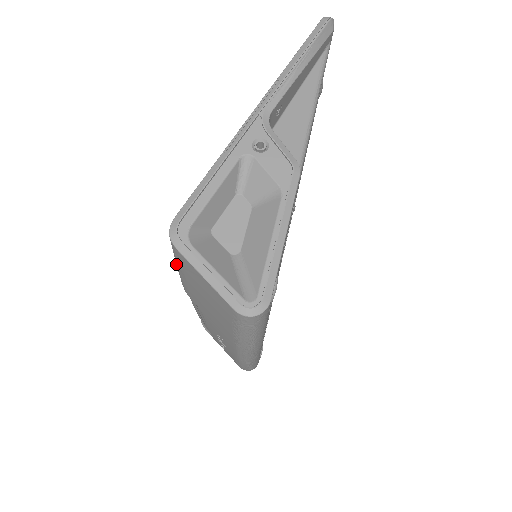
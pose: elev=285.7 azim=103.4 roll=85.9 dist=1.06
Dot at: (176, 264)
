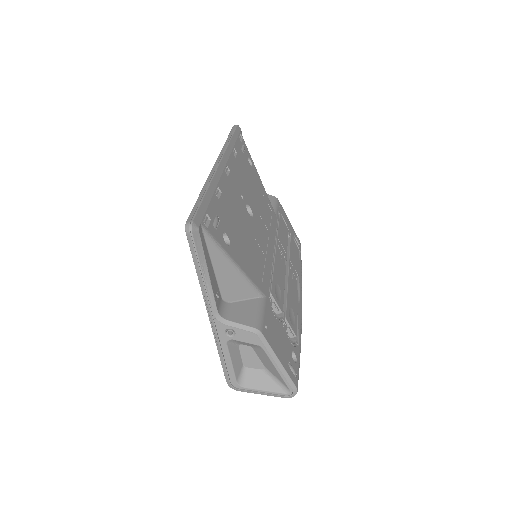
Dot at: occluded
